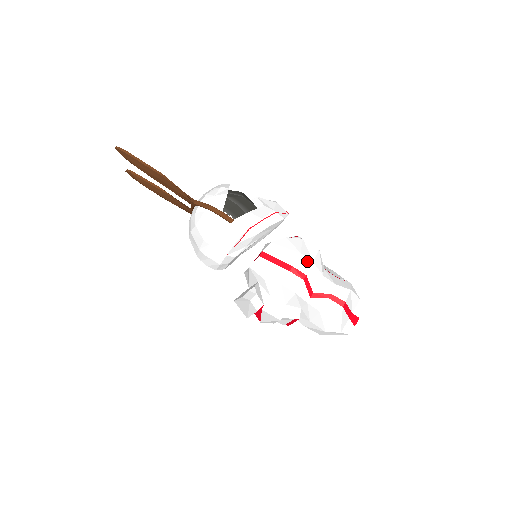
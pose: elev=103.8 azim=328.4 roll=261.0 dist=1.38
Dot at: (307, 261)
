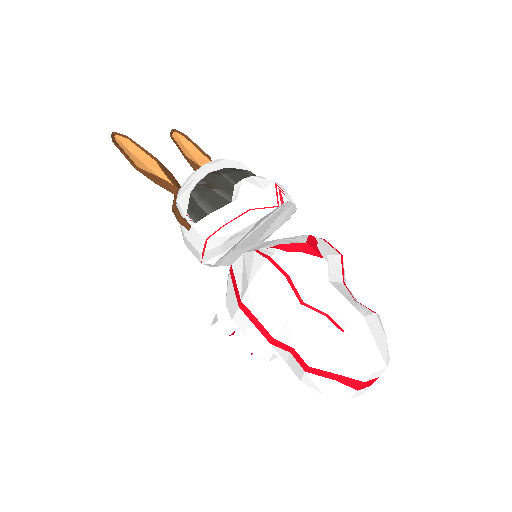
Dot at: (257, 298)
